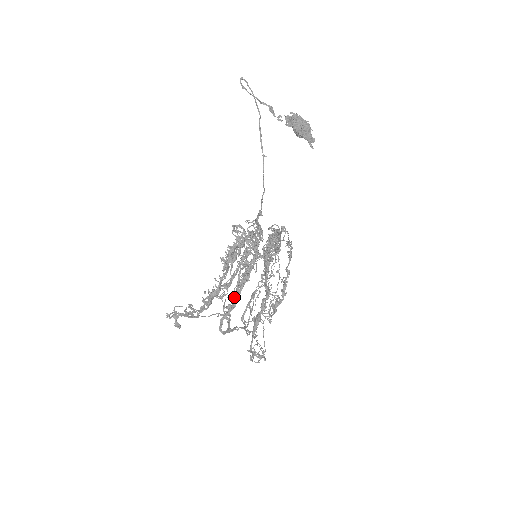
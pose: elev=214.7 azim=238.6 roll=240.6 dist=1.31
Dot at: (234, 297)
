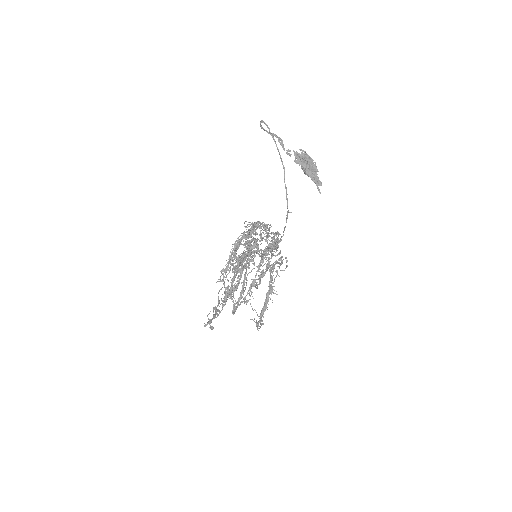
Dot at: (242, 290)
